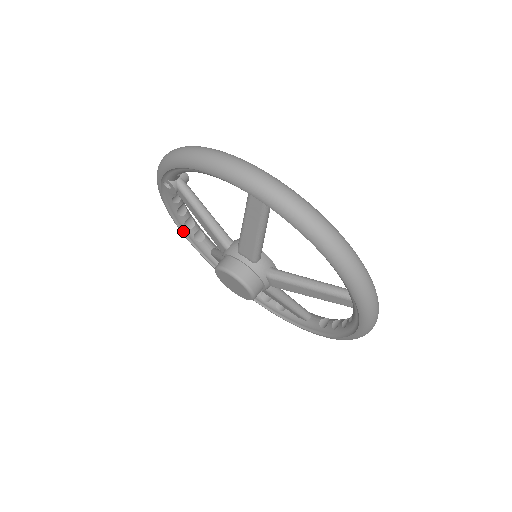
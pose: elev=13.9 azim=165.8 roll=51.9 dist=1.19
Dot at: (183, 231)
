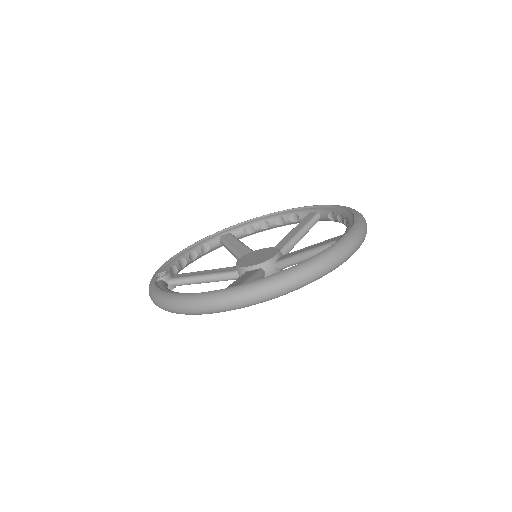
Dot at: (195, 260)
